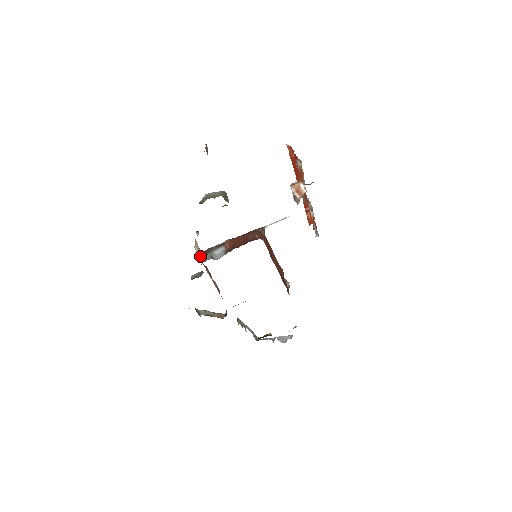
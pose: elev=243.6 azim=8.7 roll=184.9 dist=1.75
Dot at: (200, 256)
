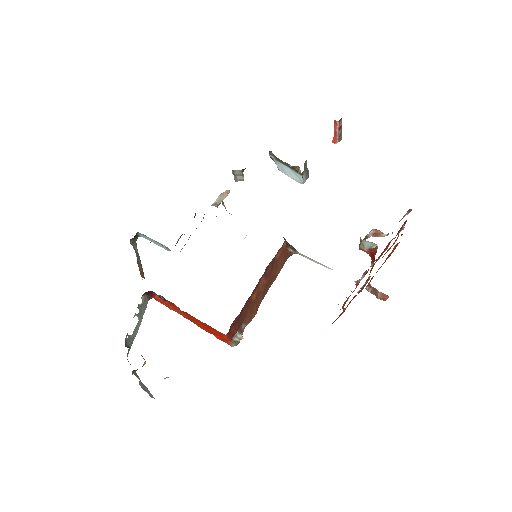
Dot at: (213, 205)
